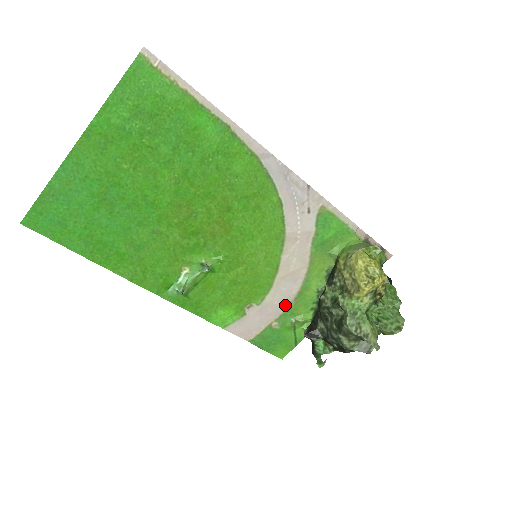
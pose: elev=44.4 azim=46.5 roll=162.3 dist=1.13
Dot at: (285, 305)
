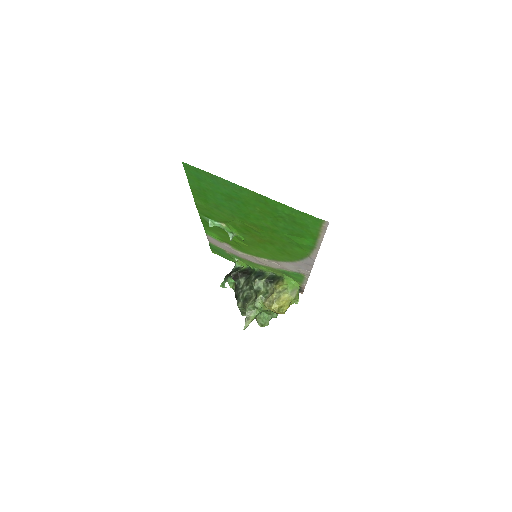
Dot at: (242, 257)
